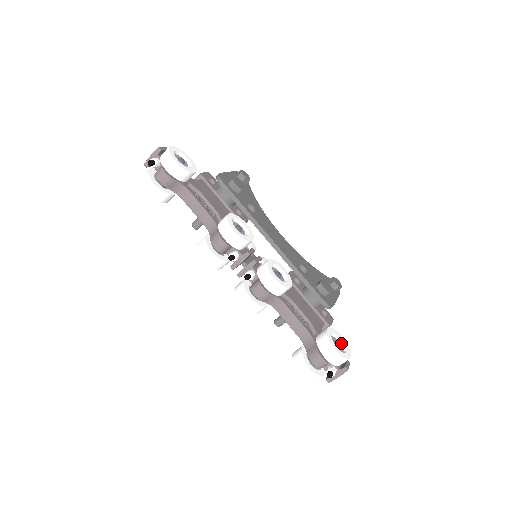
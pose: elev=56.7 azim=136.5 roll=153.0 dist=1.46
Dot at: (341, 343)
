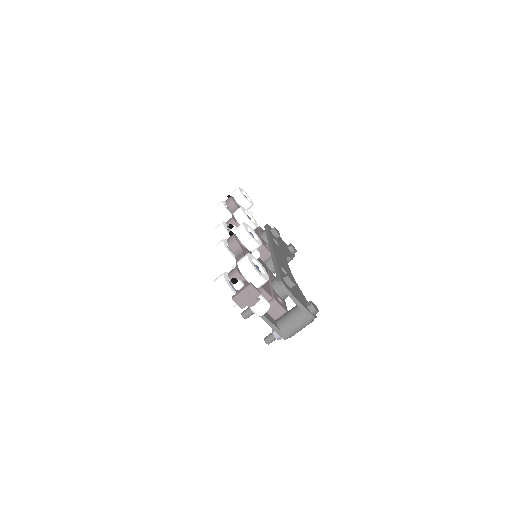
Dot at: occluded
